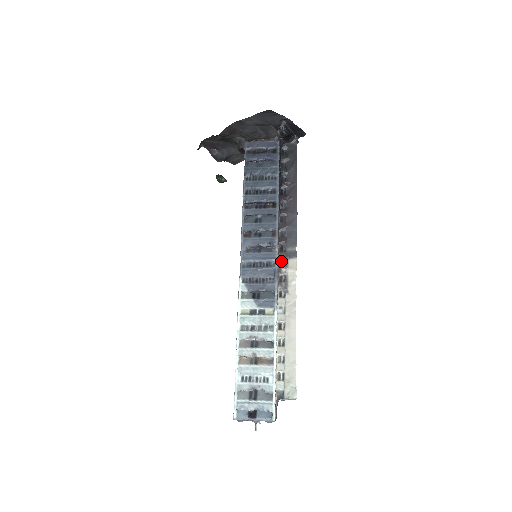
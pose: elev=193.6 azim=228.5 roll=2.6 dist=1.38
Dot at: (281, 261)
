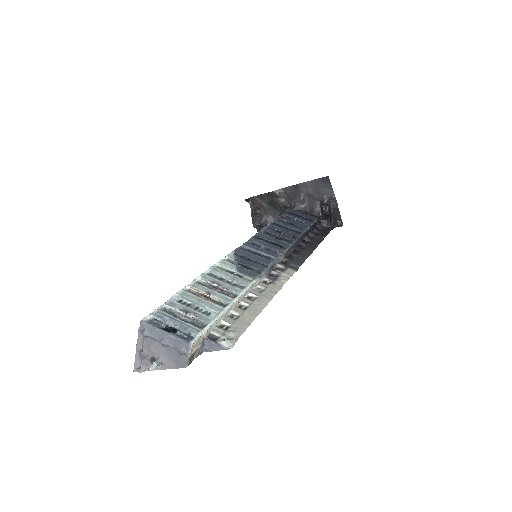
Dot at: (279, 268)
